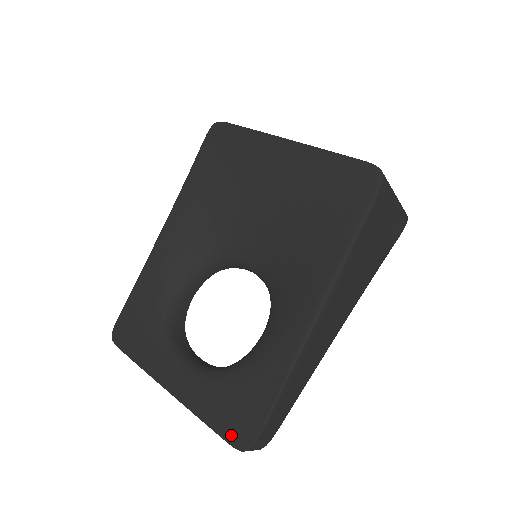
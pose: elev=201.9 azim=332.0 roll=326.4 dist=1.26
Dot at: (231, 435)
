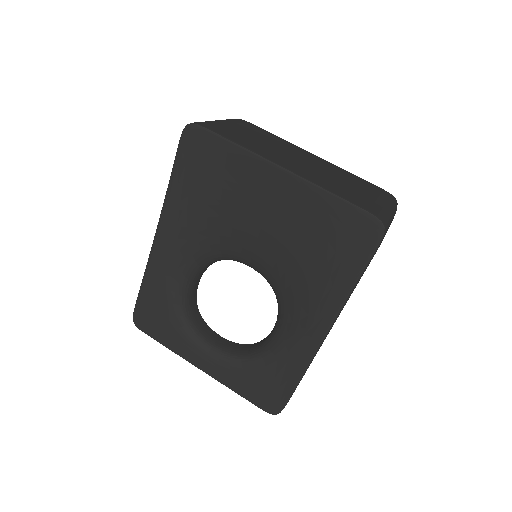
Dot at: (262, 404)
